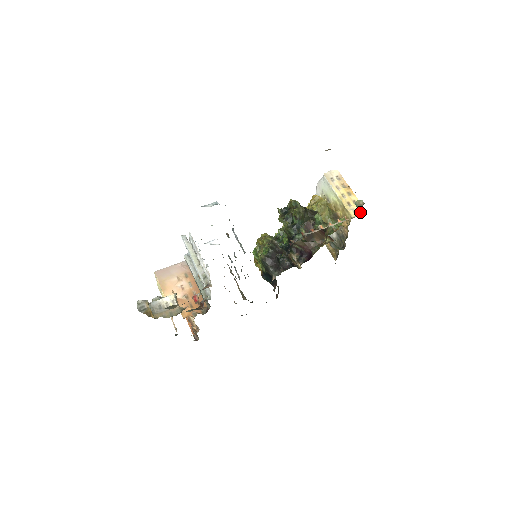
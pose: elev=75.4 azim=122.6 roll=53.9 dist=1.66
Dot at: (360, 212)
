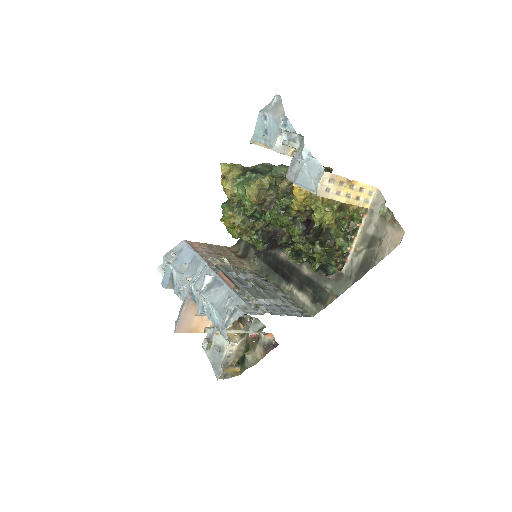
Dot at: (371, 195)
